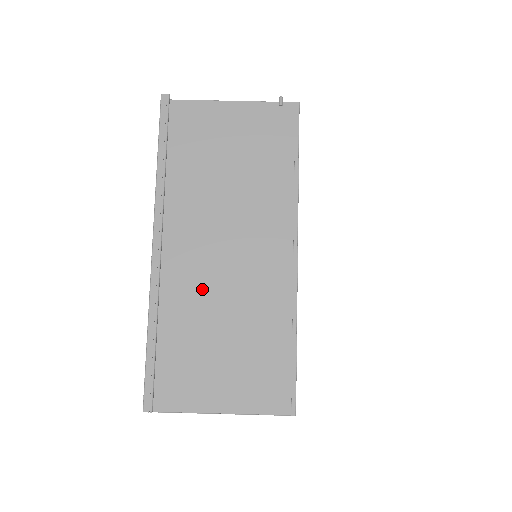
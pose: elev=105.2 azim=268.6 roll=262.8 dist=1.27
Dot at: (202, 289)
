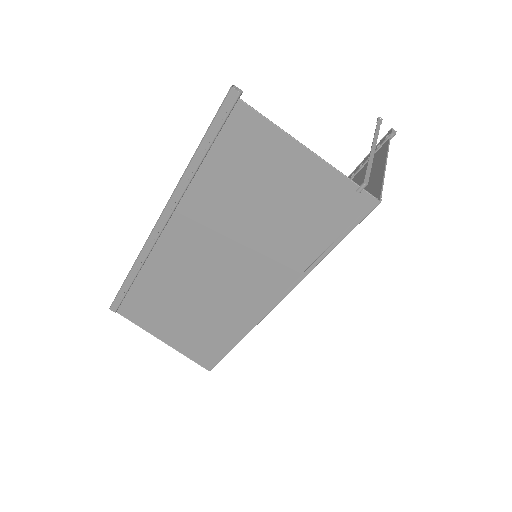
Dot at: (183, 277)
